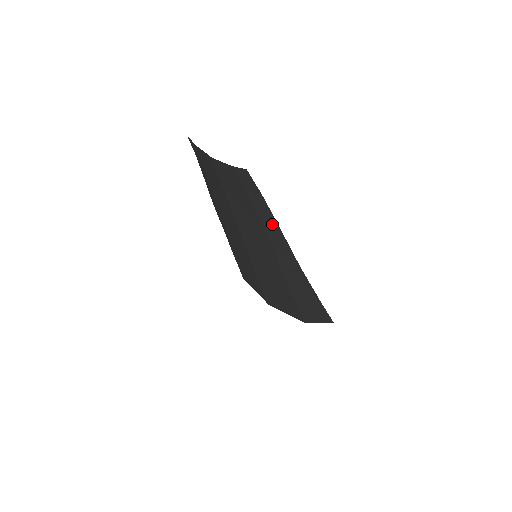
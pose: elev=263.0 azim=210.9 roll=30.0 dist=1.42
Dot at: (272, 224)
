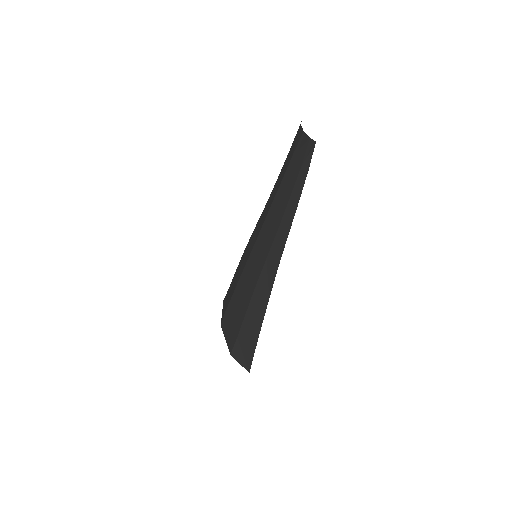
Dot at: (294, 206)
